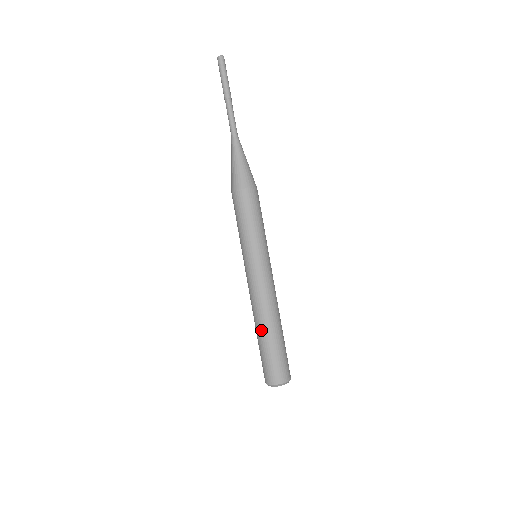
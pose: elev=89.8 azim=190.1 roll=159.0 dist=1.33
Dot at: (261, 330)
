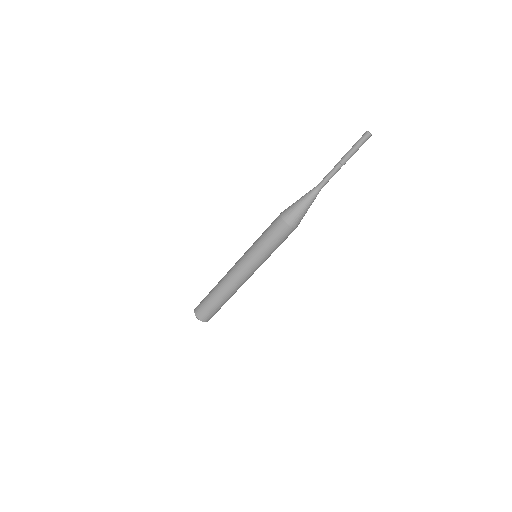
Dot at: (224, 297)
